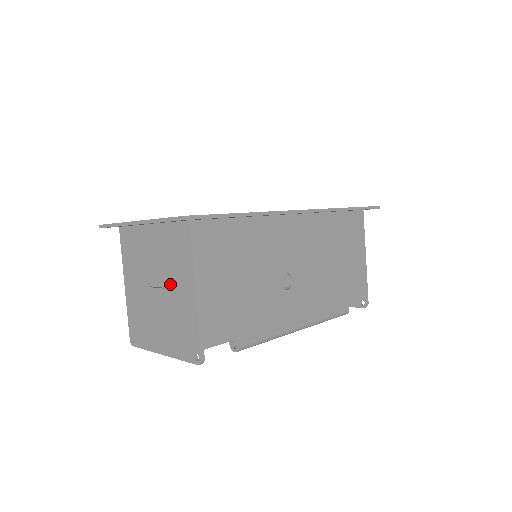
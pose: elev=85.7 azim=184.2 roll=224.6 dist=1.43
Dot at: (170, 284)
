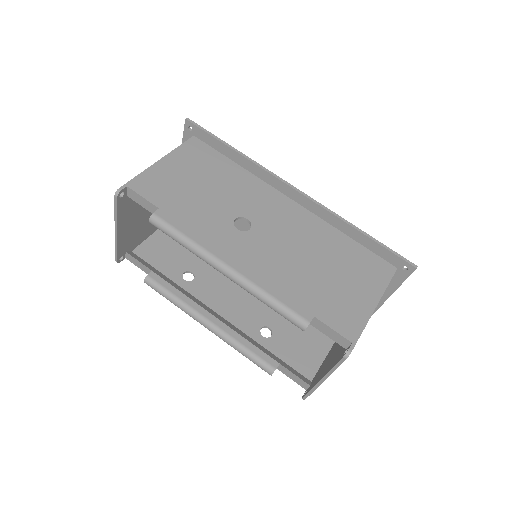
Dot at: occluded
